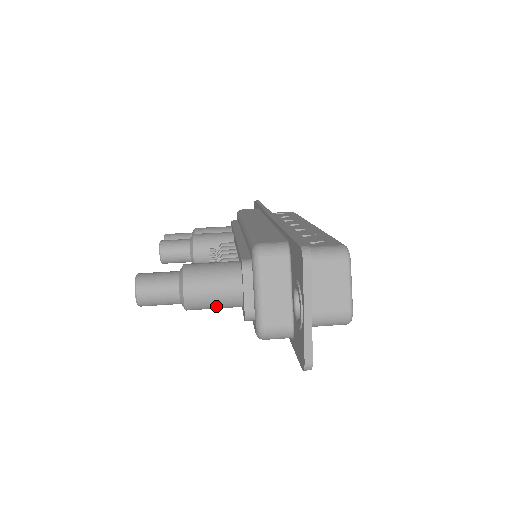
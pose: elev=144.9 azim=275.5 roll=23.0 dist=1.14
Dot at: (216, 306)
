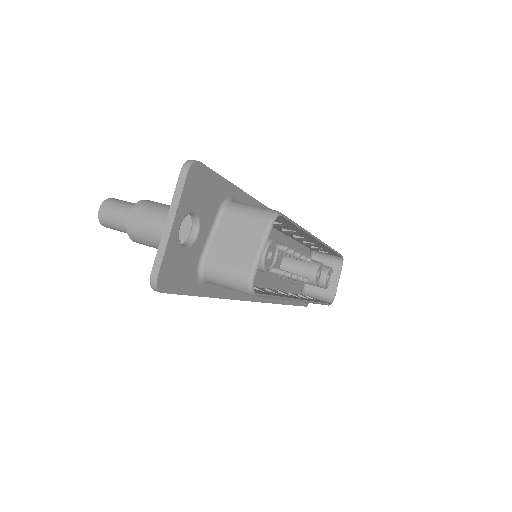
Dot at: (151, 240)
